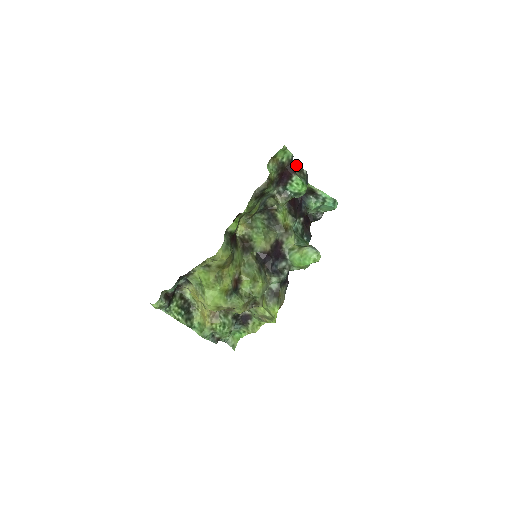
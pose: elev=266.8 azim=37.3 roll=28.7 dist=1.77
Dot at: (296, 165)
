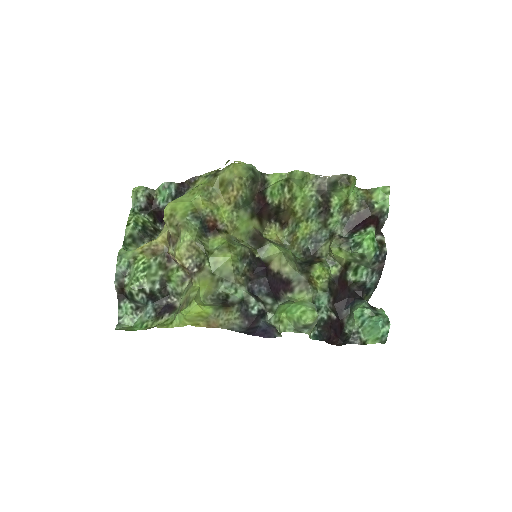
Dot at: (382, 236)
